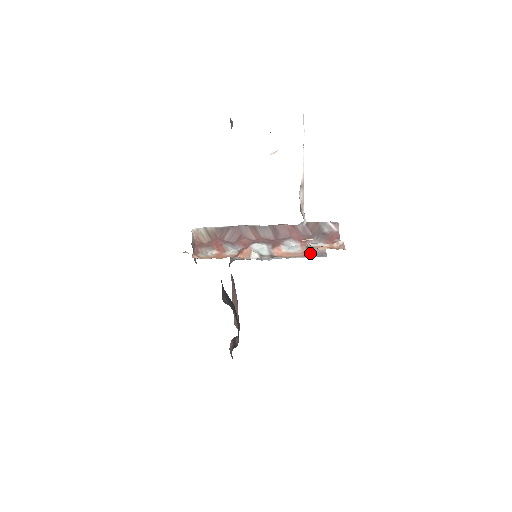
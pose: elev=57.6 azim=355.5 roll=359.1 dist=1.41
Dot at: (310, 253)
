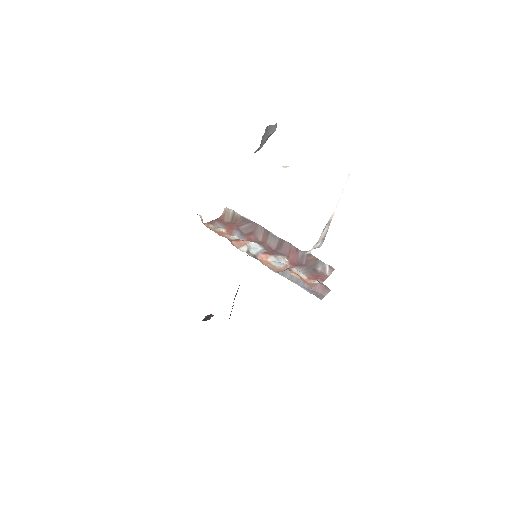
Dot at: occluded
